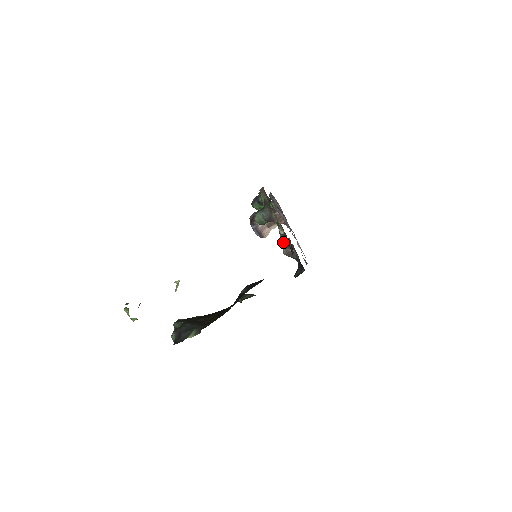
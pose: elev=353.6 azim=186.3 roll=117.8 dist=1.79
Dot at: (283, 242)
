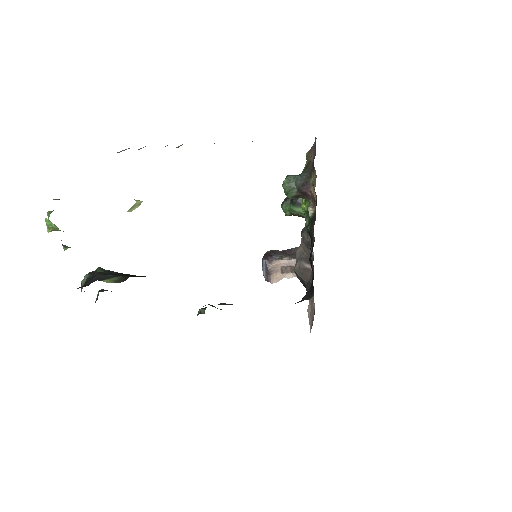
Dot at: (301, 249)
